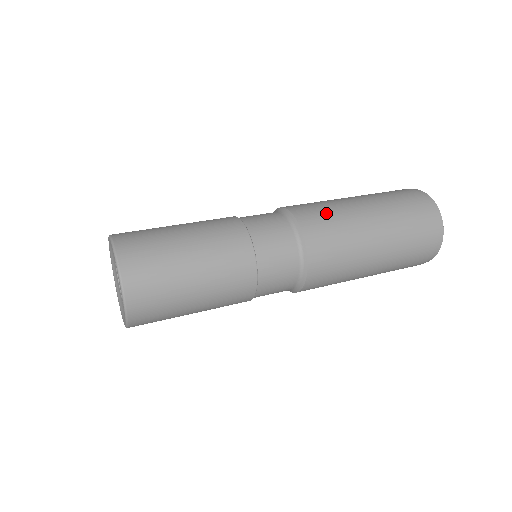
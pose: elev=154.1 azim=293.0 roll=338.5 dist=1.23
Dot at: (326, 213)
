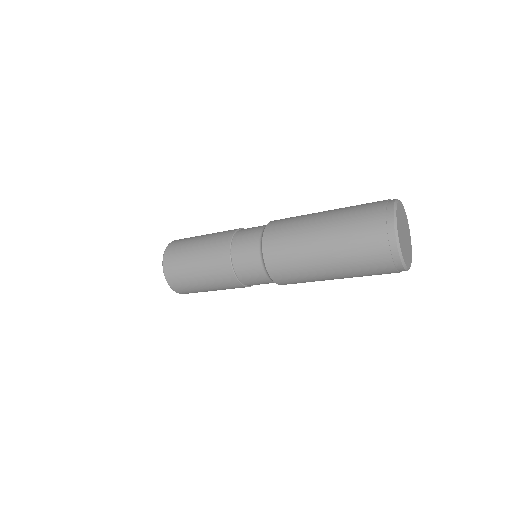
Dot at: (292, 217)
